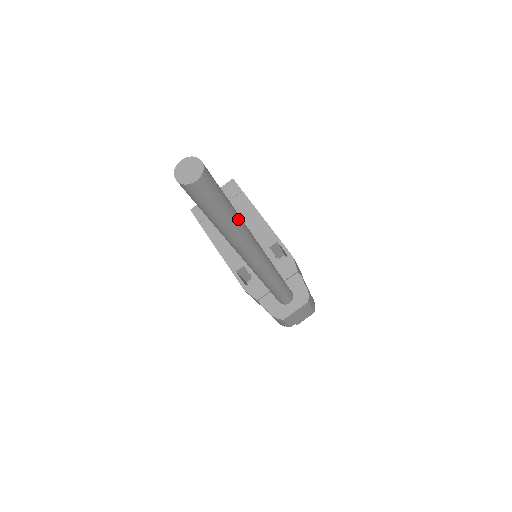
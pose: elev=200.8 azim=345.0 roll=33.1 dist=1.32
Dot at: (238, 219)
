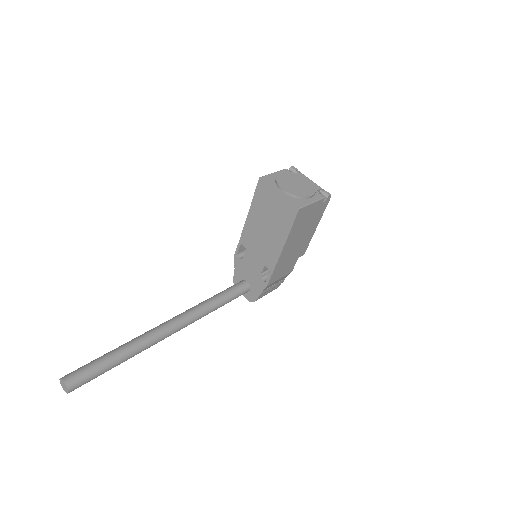
Dot at: (122, 362)
